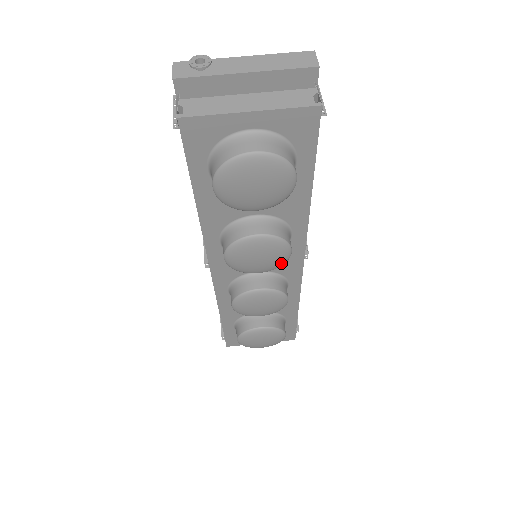
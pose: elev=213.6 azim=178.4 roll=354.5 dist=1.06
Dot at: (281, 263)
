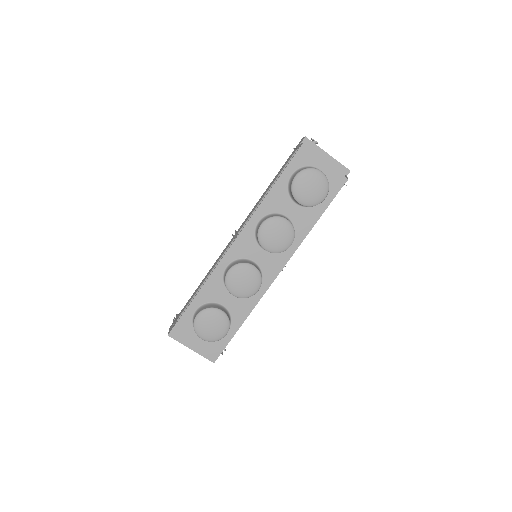
Dot at: (282, 249)
